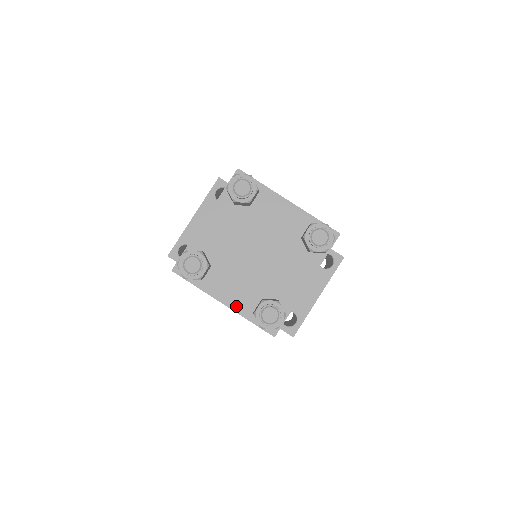
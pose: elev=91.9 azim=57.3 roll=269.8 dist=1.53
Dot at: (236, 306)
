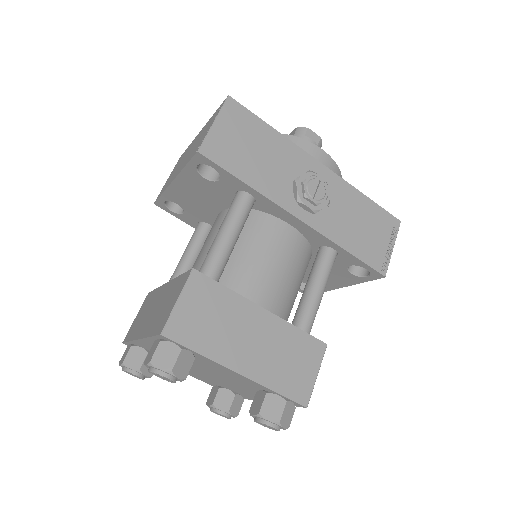
Dot at: (195, 377)
